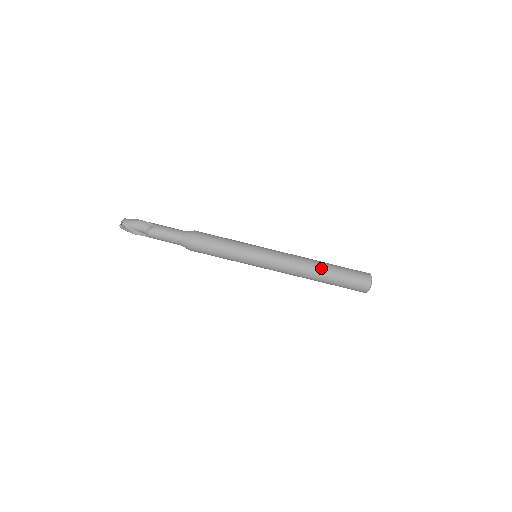
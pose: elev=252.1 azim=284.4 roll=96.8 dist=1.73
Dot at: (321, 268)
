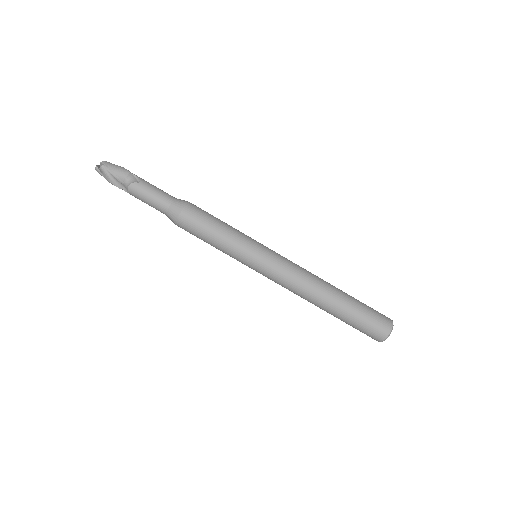
Dot at: (333, 294)
